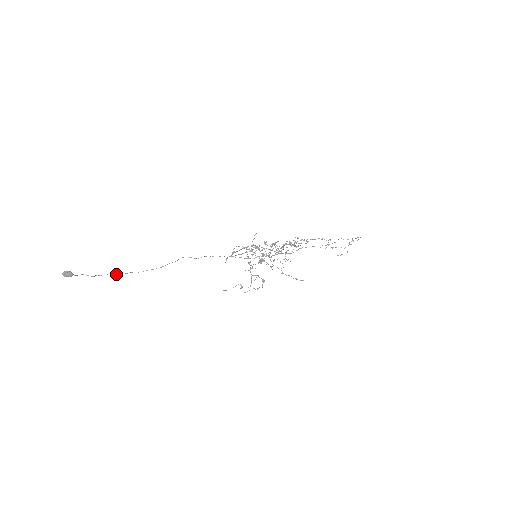
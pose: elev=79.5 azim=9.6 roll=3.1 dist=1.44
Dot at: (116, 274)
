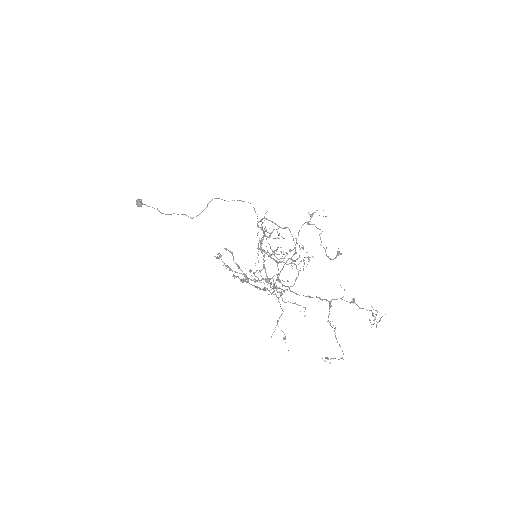
Dot at: occluded
